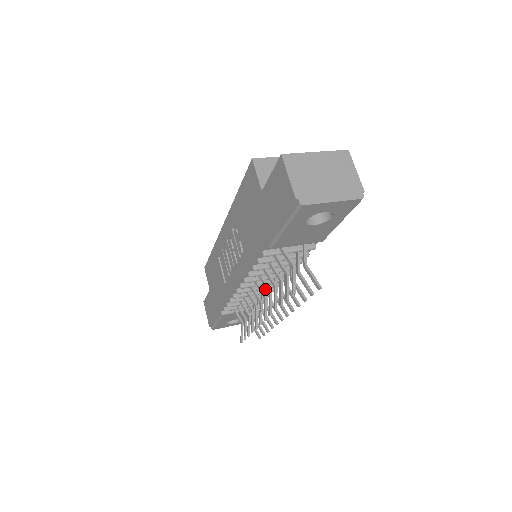
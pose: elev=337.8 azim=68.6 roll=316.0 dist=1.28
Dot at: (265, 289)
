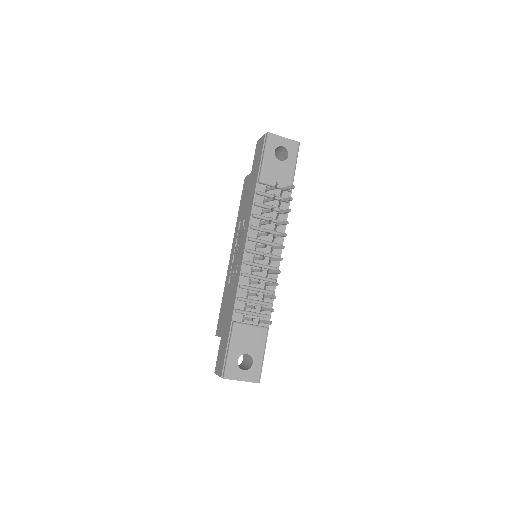
Dot at: occluded
